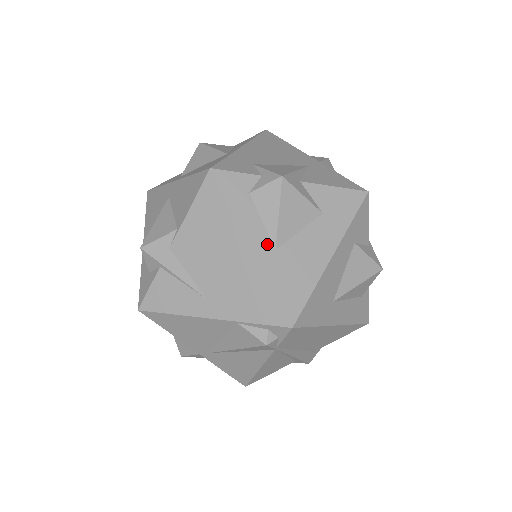
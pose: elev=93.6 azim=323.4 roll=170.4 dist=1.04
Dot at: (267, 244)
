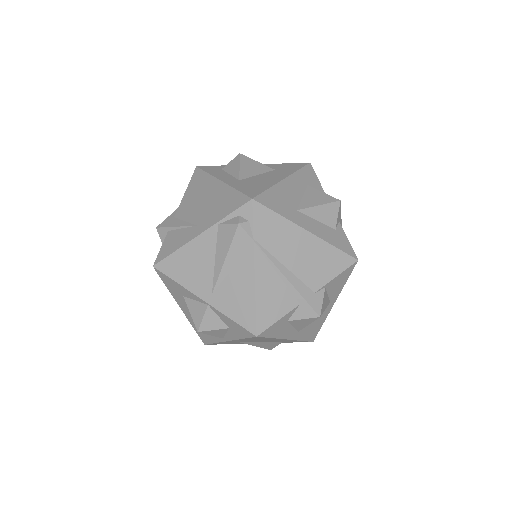
Dot at: (233, 179)
